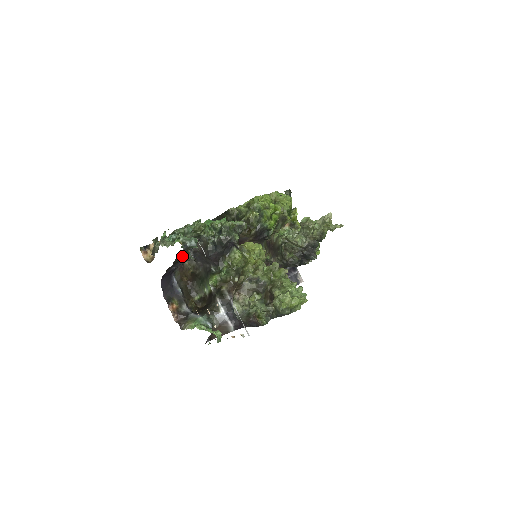
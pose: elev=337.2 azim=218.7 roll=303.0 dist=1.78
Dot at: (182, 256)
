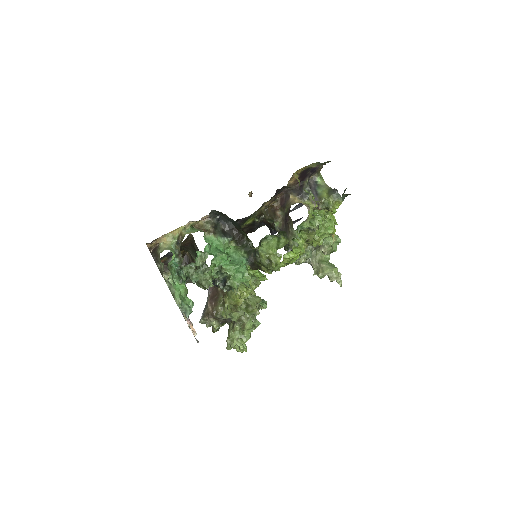
Dot at: occluded
